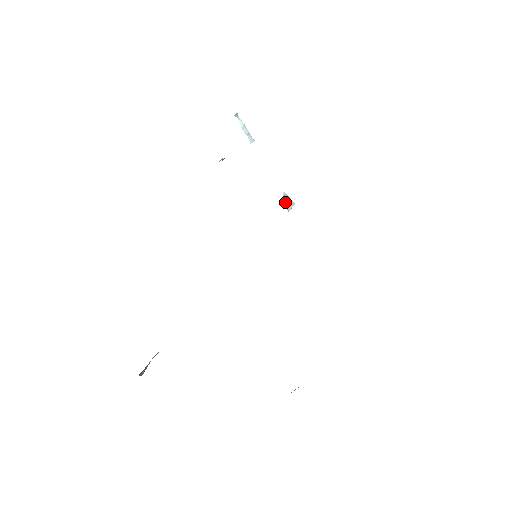
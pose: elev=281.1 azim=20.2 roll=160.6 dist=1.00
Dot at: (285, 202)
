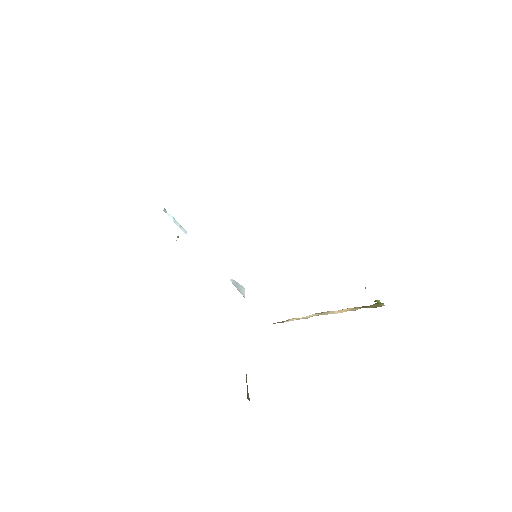
Dot at: (237, 289)
